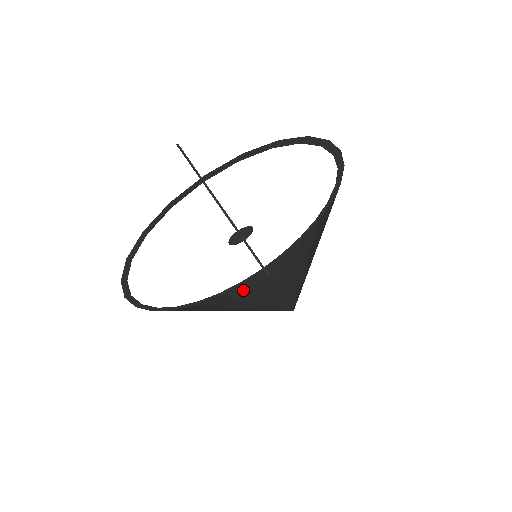
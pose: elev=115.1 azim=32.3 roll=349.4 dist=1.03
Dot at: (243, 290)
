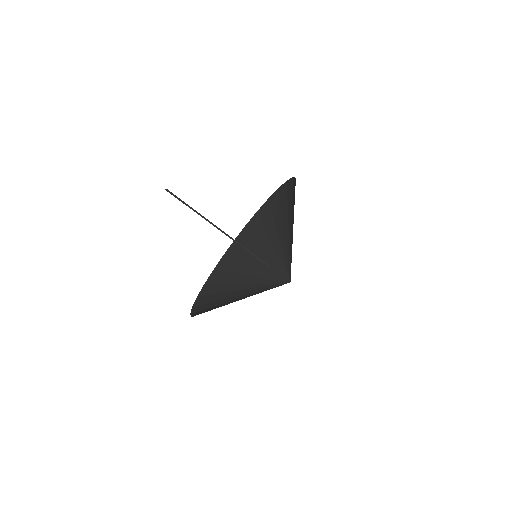
Dot at: (232, 261)
